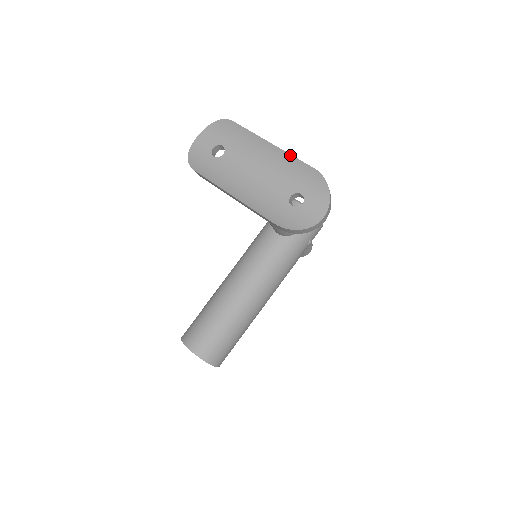
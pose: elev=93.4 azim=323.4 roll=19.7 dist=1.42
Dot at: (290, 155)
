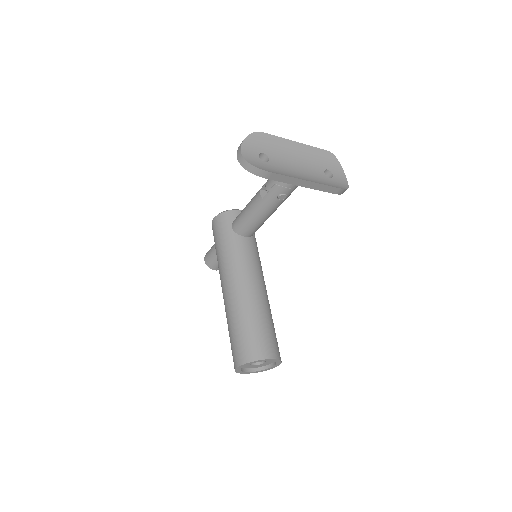
Dot at: (310, 146)
